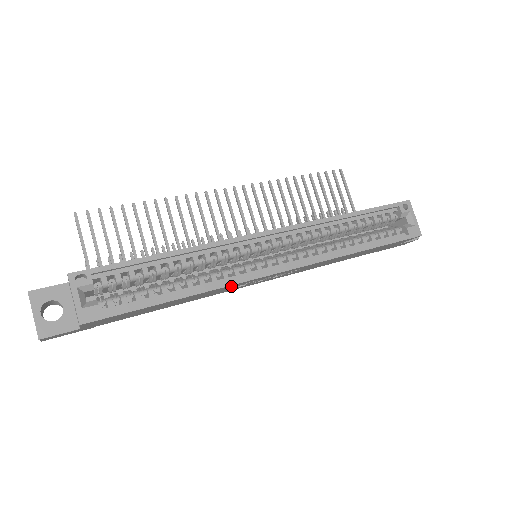
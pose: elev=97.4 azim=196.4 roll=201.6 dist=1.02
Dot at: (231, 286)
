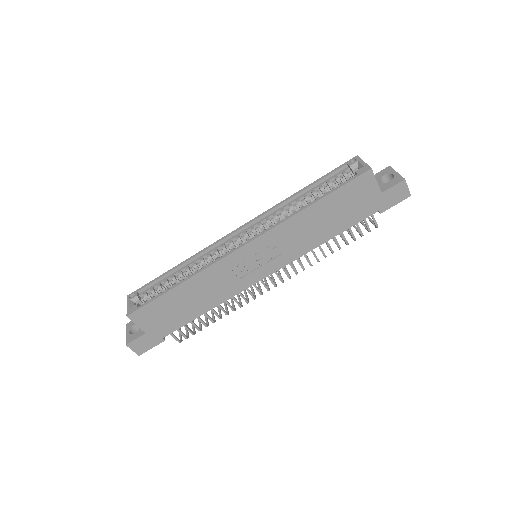
Dot at: (218, 270)
